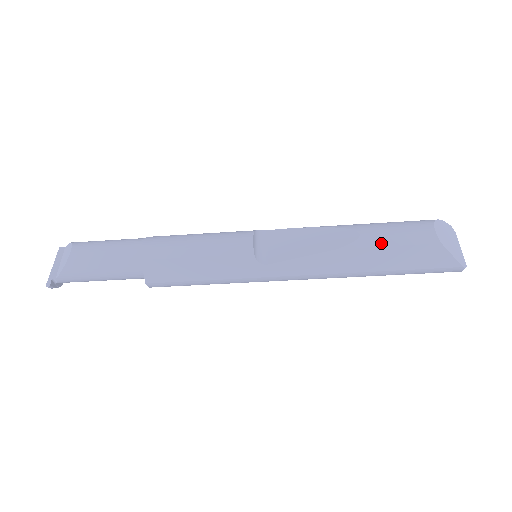
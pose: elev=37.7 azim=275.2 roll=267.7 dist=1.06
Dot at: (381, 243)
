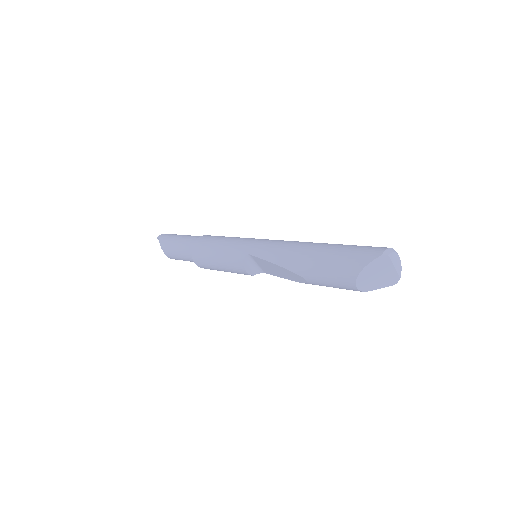
Dot at: occluded
